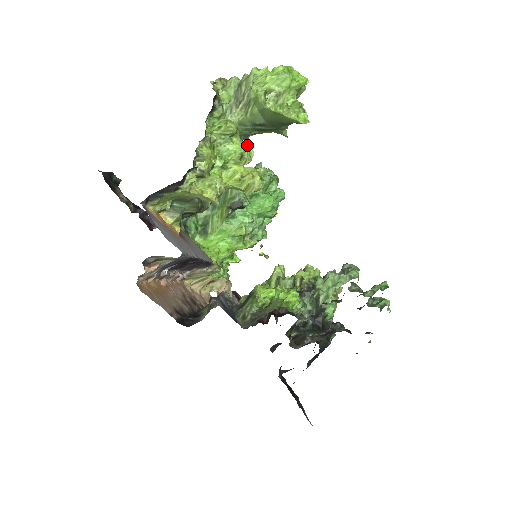
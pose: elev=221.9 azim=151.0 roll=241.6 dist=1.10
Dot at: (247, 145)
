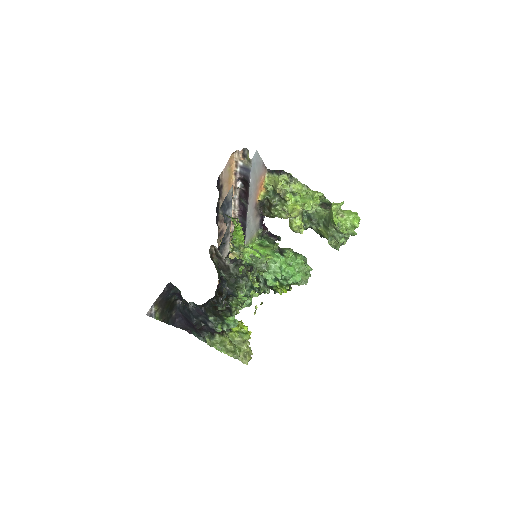
Dot at: (312, 207)
